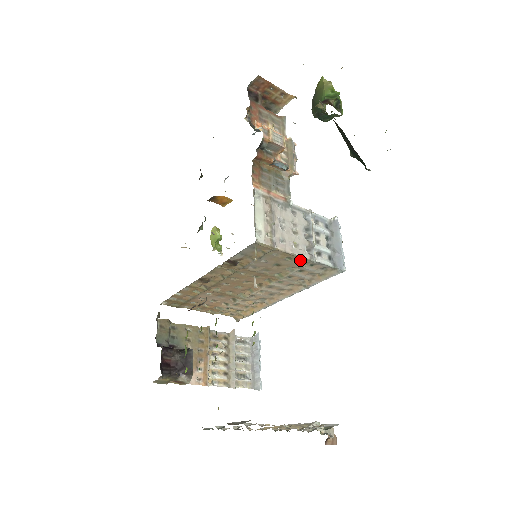
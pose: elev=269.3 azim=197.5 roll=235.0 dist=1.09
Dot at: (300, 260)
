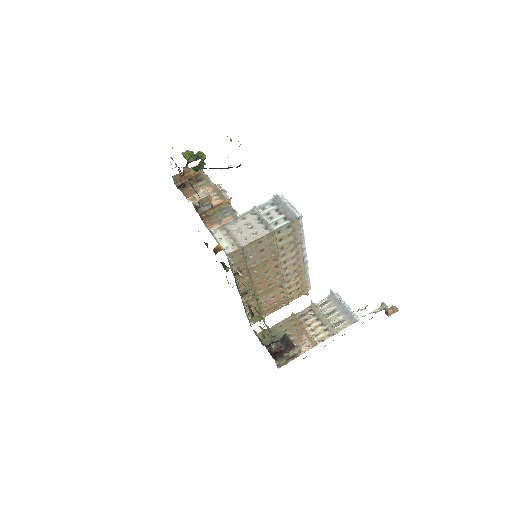
Dot at: (267, 237)
